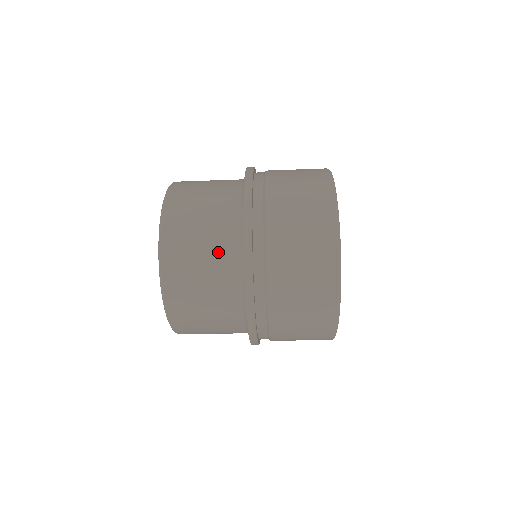
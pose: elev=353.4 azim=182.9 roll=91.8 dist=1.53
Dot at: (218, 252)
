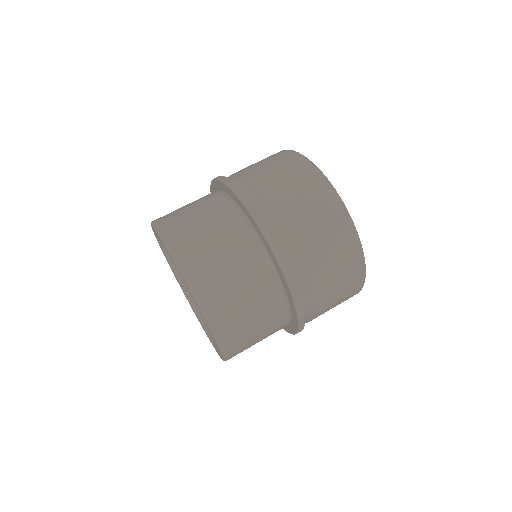
Dot at: (215, 214)
